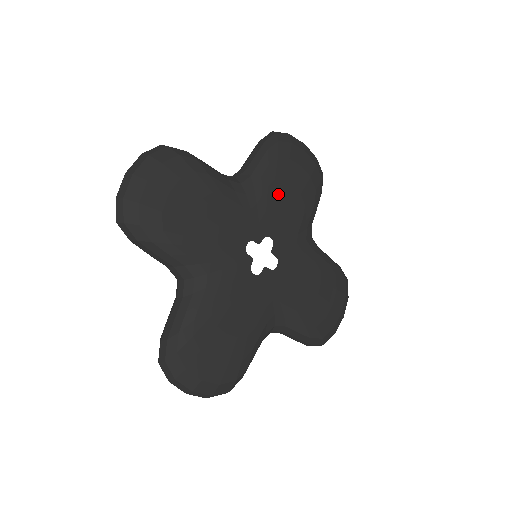
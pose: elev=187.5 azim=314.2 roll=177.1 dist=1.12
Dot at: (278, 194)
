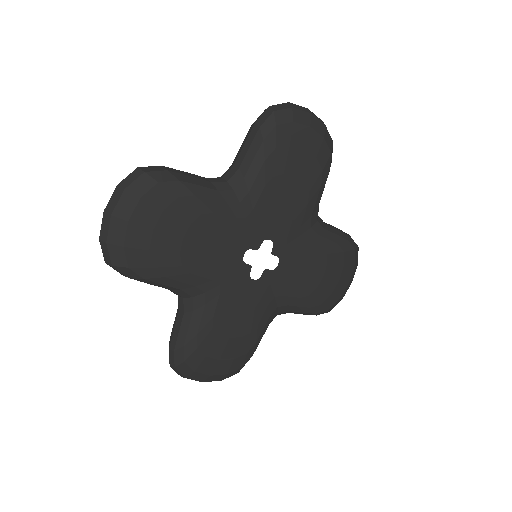
Dot at: (277, 191)
